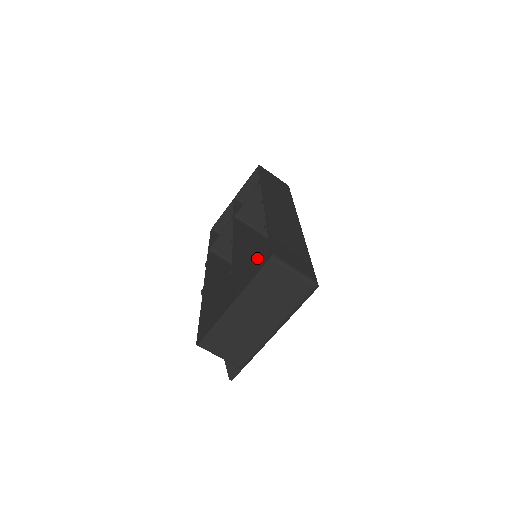
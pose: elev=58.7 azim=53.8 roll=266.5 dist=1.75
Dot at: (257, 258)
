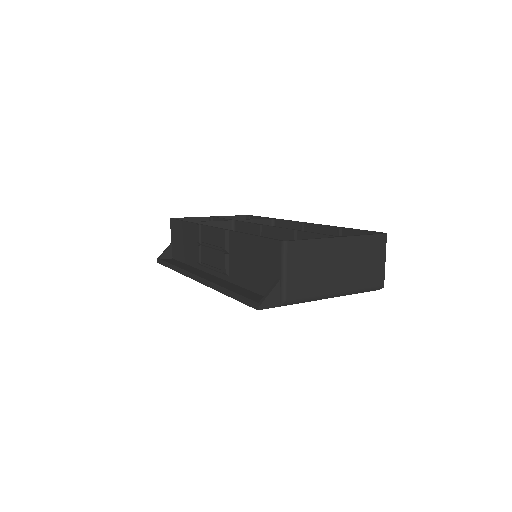
Dot at: occluded
